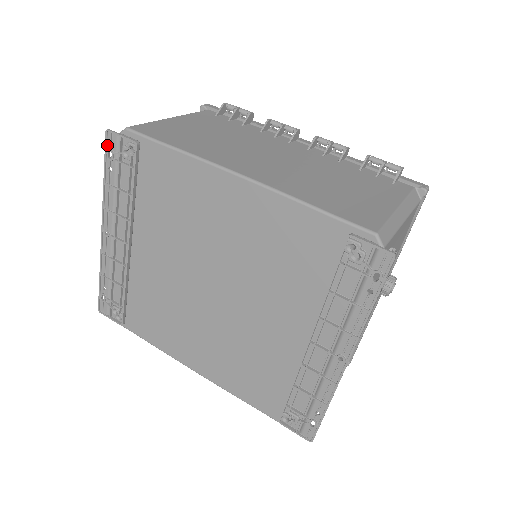
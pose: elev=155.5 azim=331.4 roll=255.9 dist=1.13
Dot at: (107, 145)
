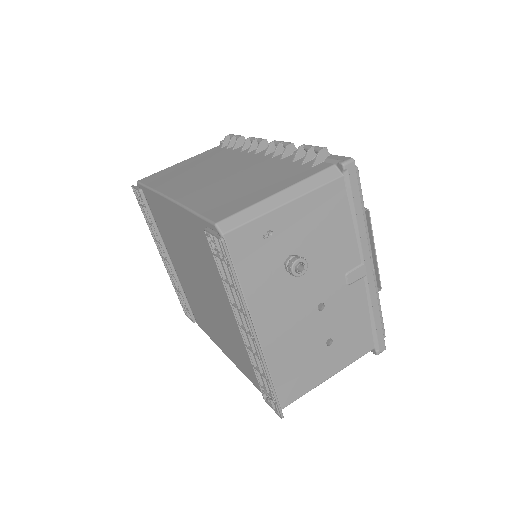
Dot at: (136, 196)
